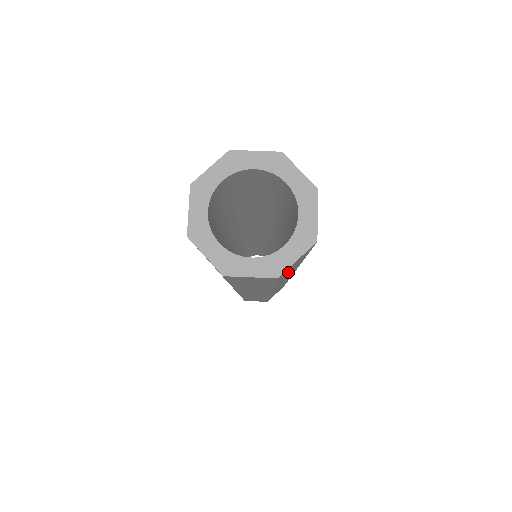
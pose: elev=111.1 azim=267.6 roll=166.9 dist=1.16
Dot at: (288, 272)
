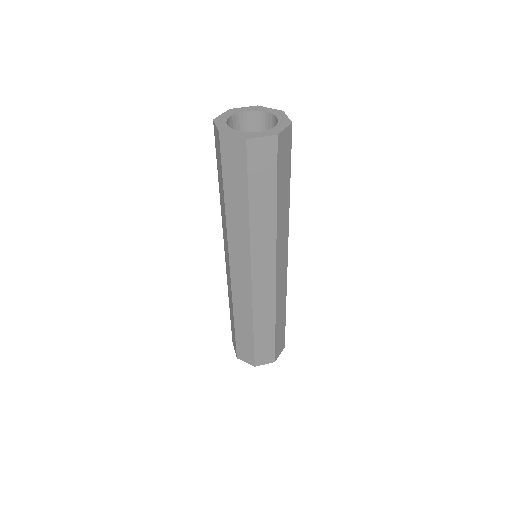
Dot at: (283, 177)
